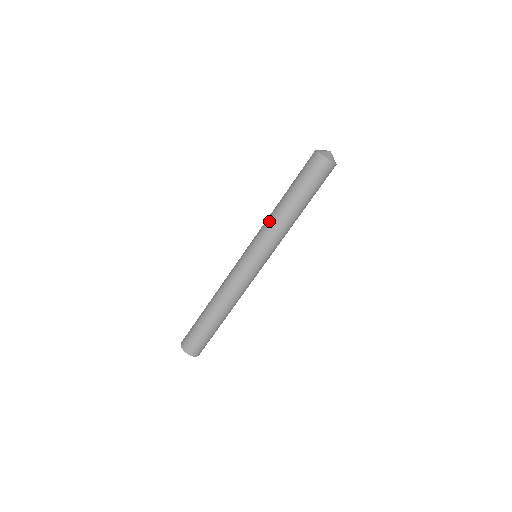
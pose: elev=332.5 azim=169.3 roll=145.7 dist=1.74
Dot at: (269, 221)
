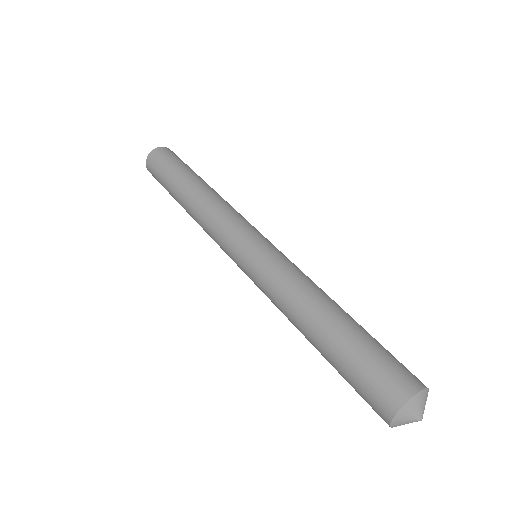
Dot at: (285, 292)
